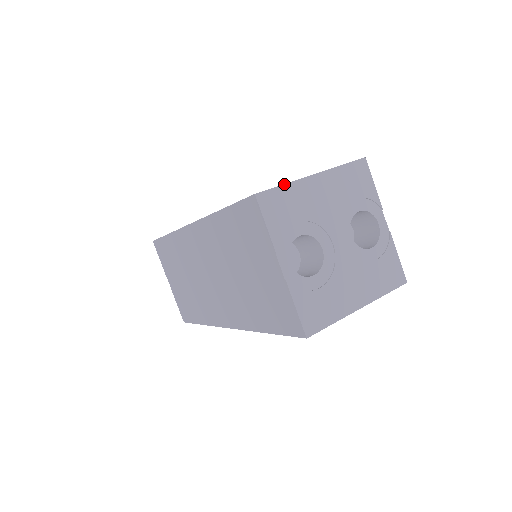
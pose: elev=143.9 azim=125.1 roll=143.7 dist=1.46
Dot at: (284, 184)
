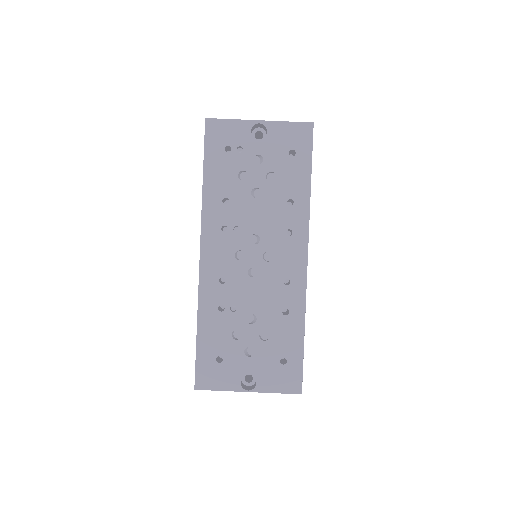
Dot at: occluded
